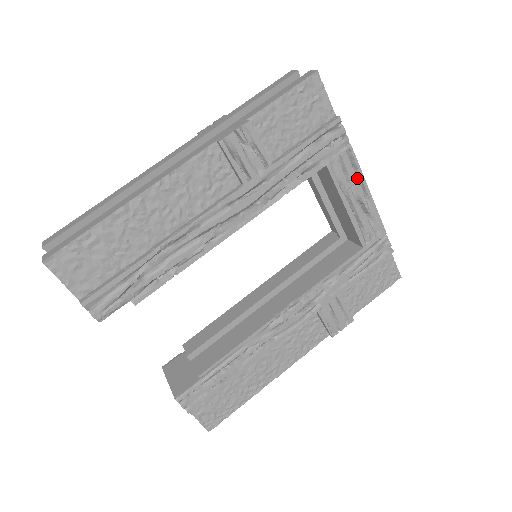
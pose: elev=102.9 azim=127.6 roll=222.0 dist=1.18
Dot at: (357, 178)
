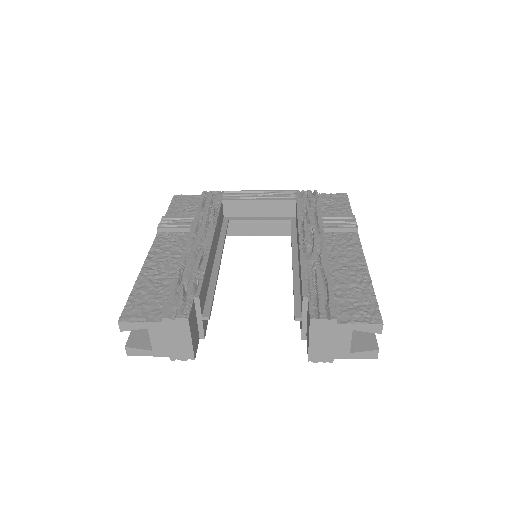
Dot at: occluded
